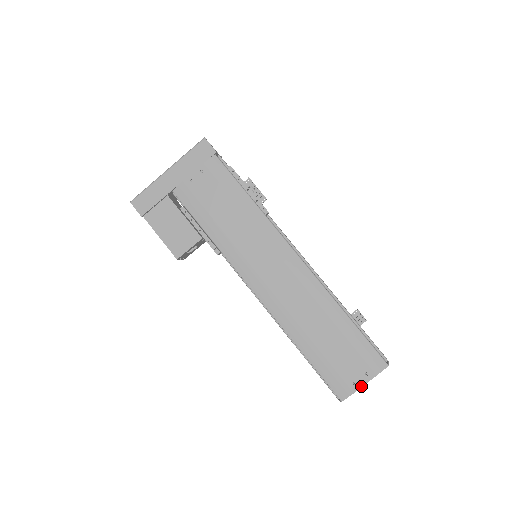
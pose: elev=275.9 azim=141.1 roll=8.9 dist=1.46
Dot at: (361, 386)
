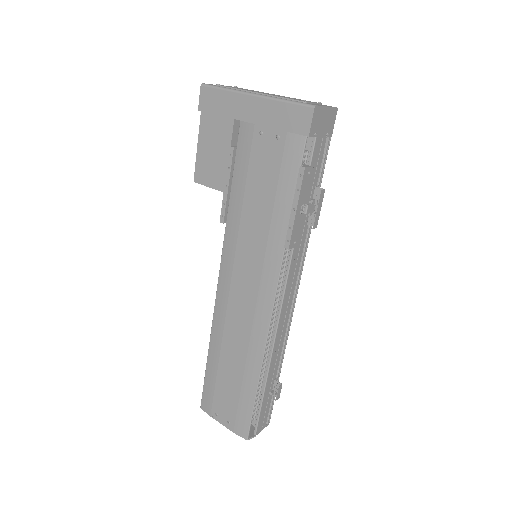
Dot at: (218, 421)
